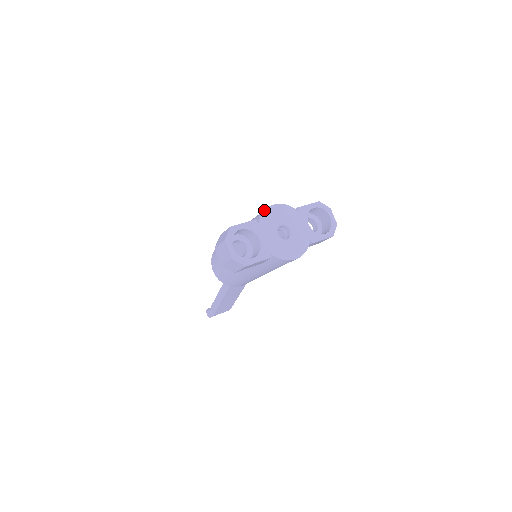
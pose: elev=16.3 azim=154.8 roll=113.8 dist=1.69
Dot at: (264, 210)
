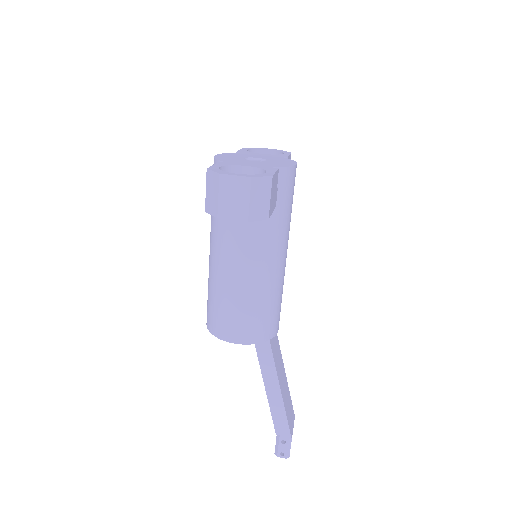
Dot at: (214, 158)
